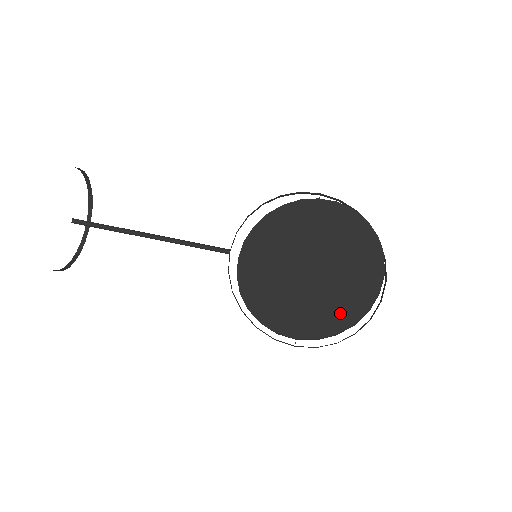
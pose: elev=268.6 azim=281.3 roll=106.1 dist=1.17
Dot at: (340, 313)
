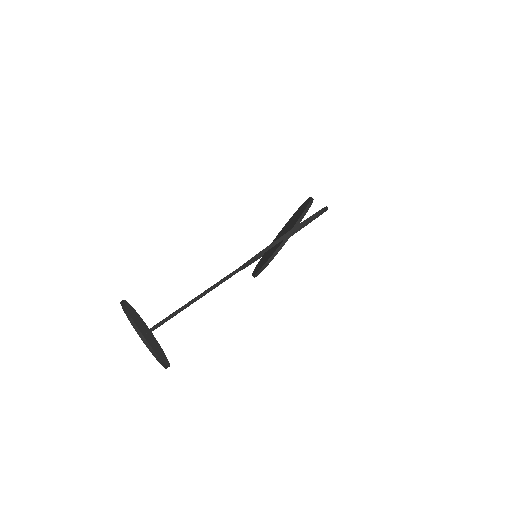
Dot at: (304, 207)
